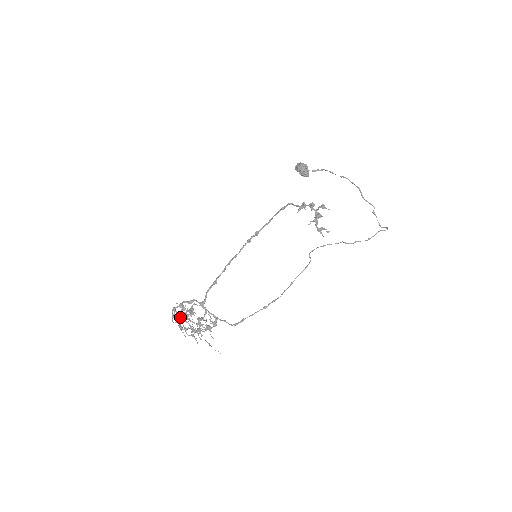
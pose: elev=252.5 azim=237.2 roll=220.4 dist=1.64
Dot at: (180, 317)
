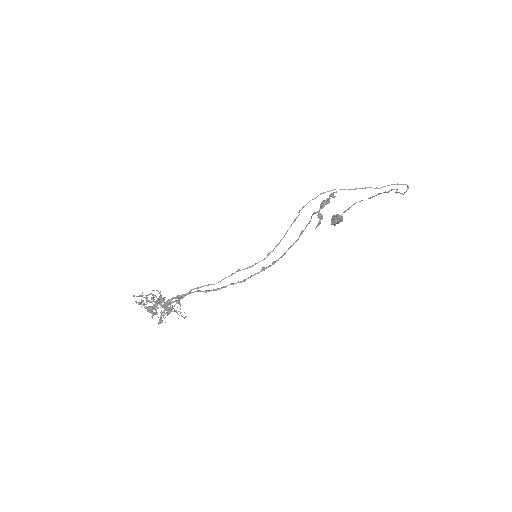
Dot at: (148, 306)
